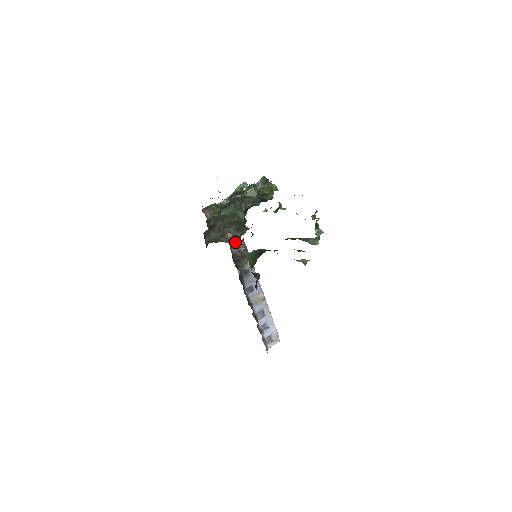
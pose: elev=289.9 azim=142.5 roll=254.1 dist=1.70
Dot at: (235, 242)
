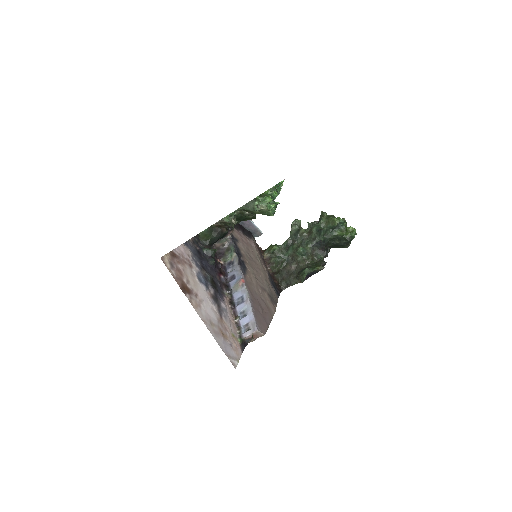
Dot at: (302, 278)
